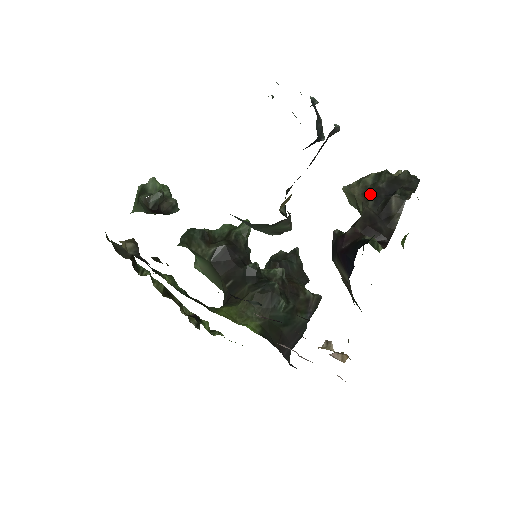
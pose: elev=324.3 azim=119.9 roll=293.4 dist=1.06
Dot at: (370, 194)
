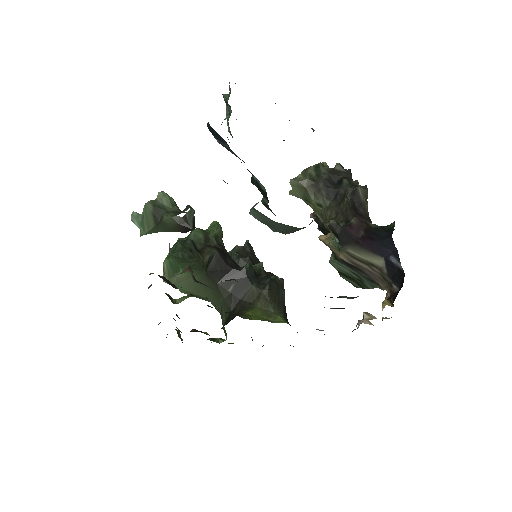
Dot at: (320, 185)
